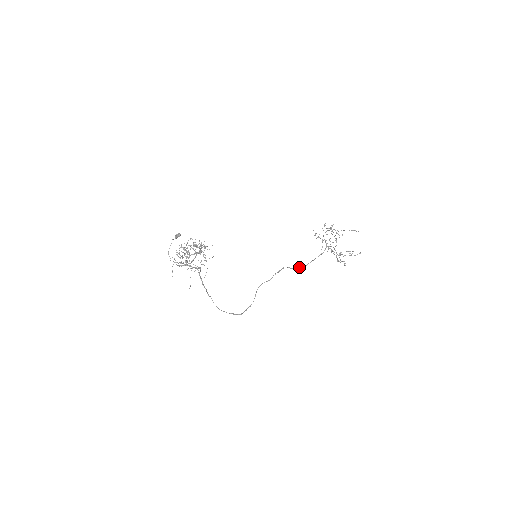
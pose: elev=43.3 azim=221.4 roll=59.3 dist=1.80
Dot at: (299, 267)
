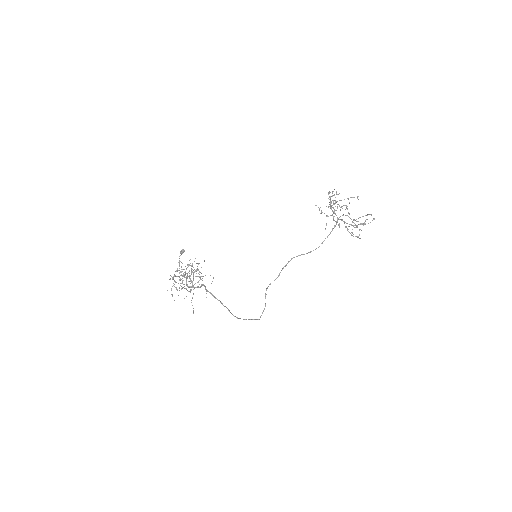
Dot at: occluded
